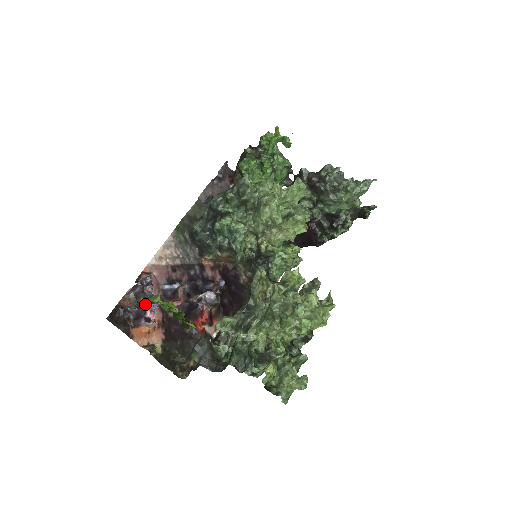
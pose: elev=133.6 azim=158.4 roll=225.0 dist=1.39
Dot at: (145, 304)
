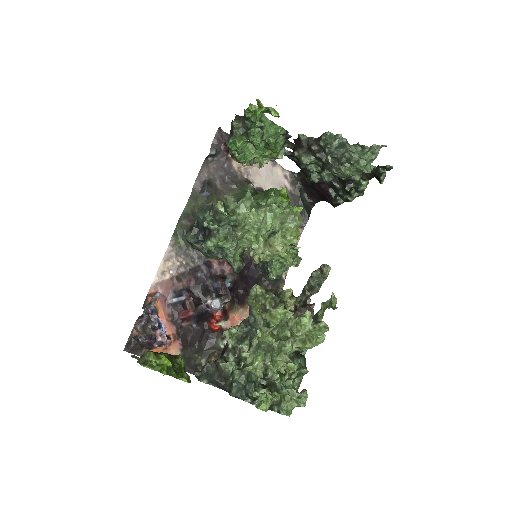
Dot at: (154, 332)
